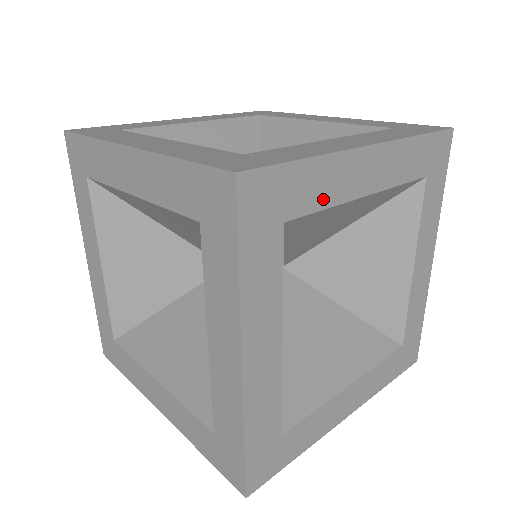
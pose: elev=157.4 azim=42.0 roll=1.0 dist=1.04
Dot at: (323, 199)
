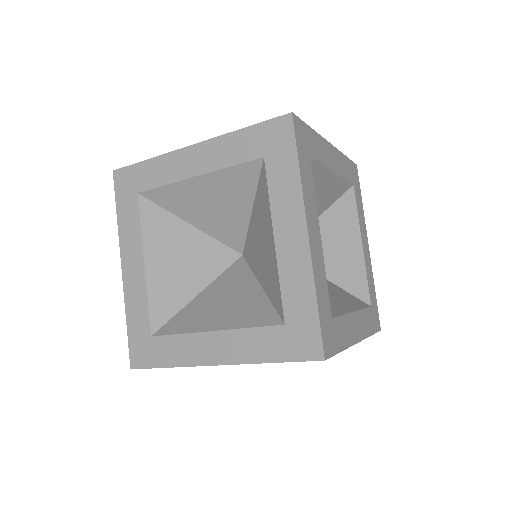
Dot at: (320, 157)
